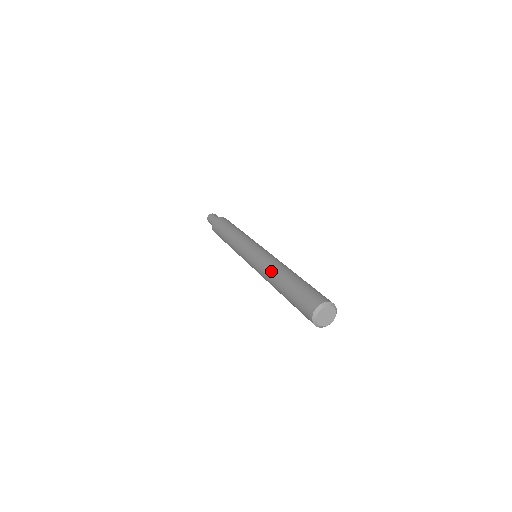
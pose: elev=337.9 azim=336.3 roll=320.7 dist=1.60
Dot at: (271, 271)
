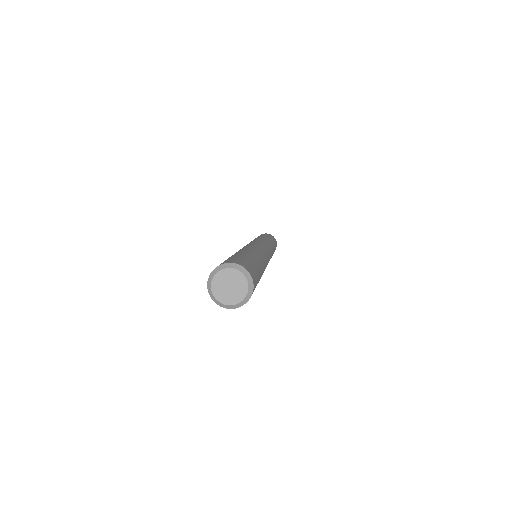
Dot at: occluded
